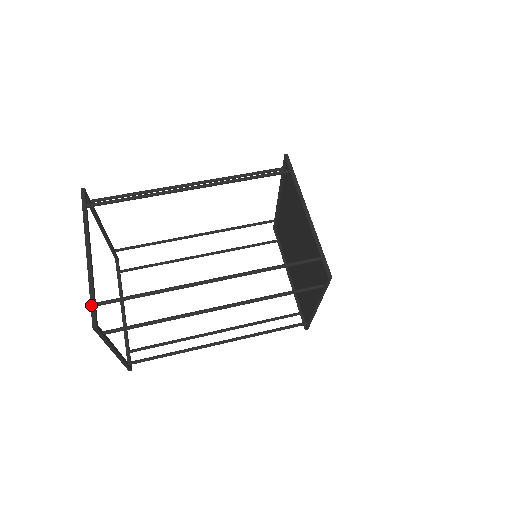
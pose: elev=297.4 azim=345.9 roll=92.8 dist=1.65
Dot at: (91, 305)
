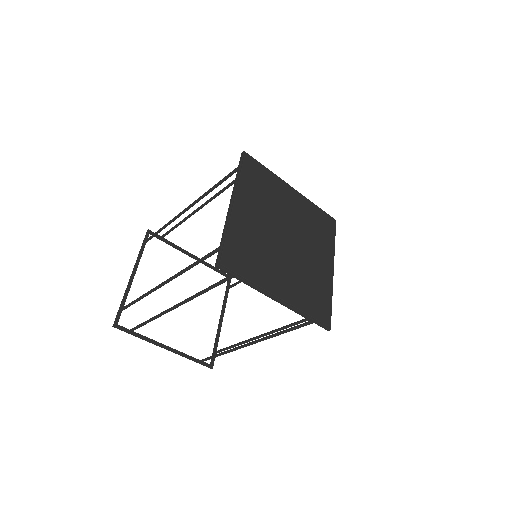
Dot at: (118, 311)
